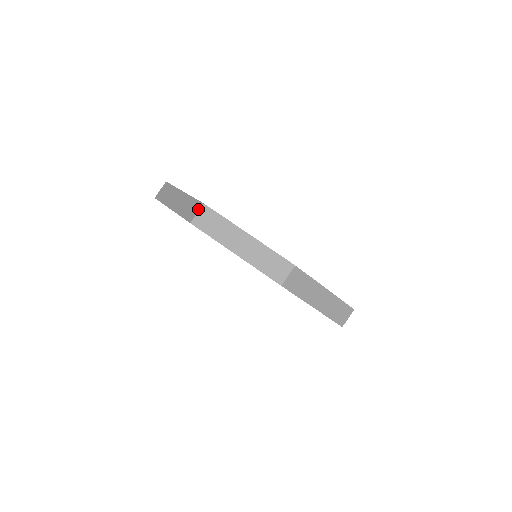
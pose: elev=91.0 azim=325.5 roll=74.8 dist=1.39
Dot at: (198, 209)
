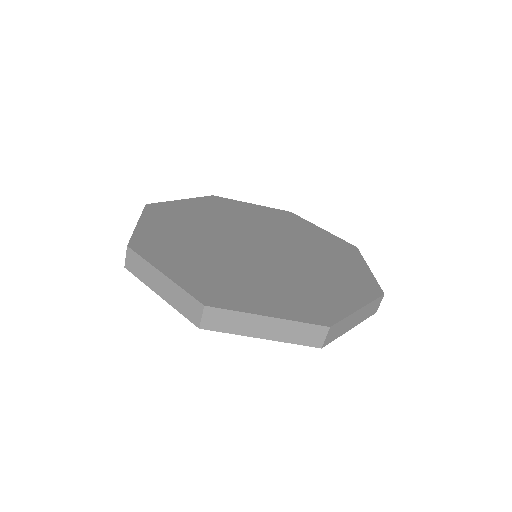
Dot at: (200, 312)
